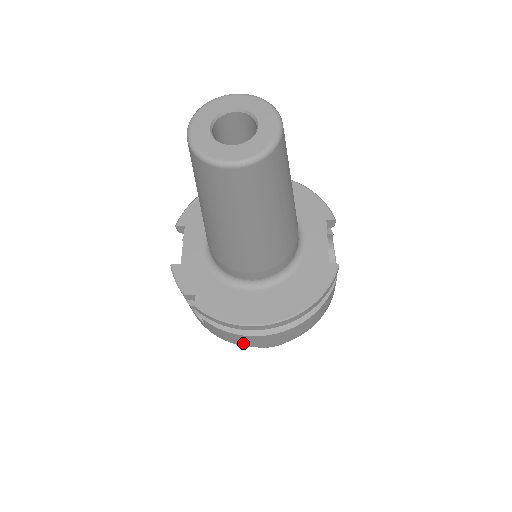
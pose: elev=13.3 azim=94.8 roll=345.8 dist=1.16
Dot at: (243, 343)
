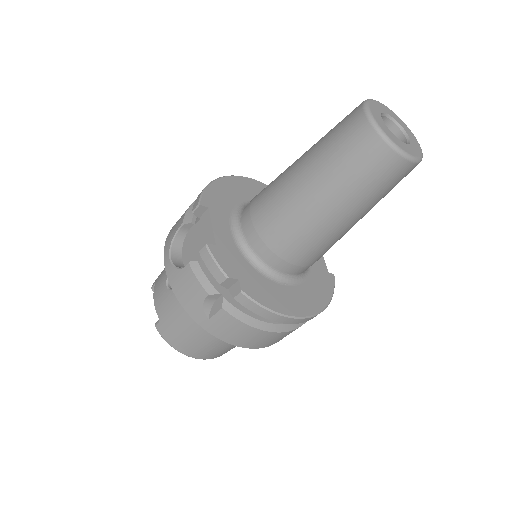
Dot at: (244, 342)
